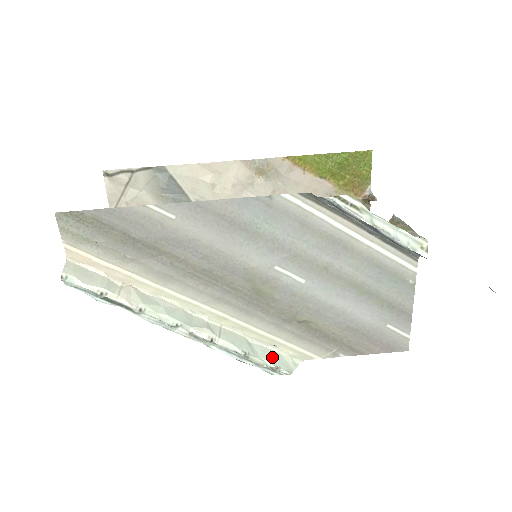
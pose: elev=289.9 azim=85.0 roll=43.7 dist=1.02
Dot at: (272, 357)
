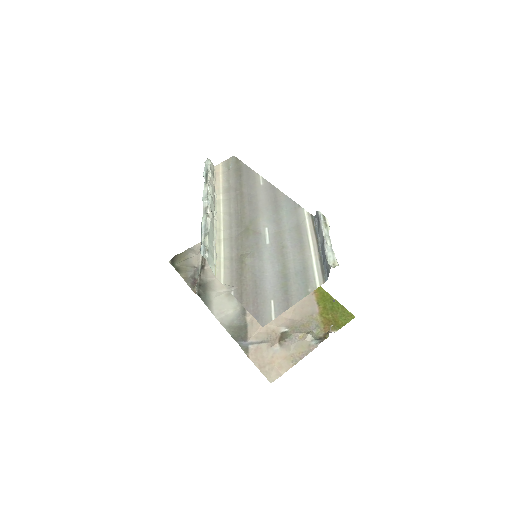
Dot at: (211, 252)
